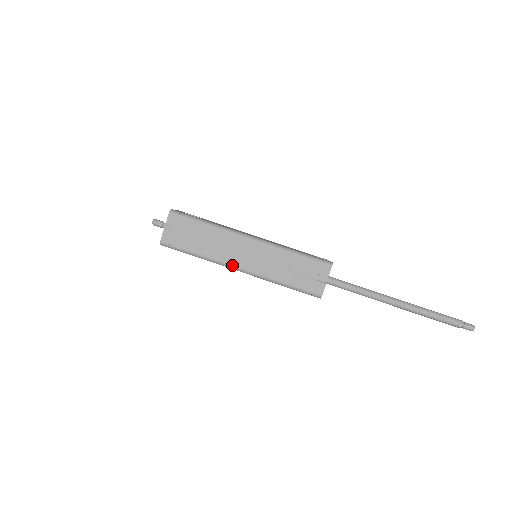
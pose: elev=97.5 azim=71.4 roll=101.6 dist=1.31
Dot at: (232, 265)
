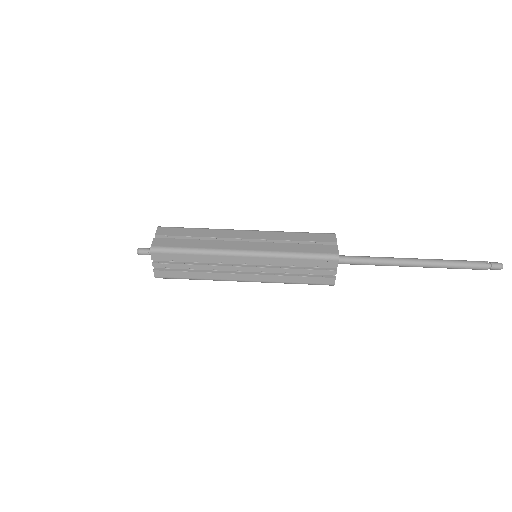
Dot at: (235, 249)
